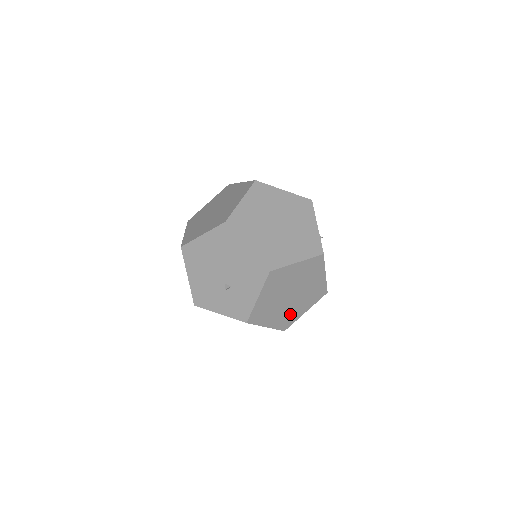
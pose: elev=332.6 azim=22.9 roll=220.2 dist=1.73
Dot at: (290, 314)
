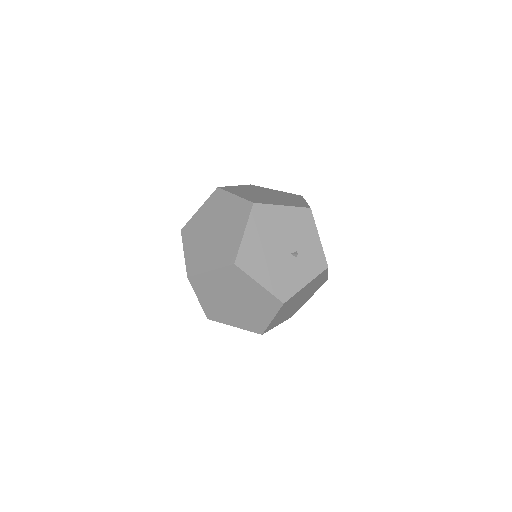
Dot at: occluded
